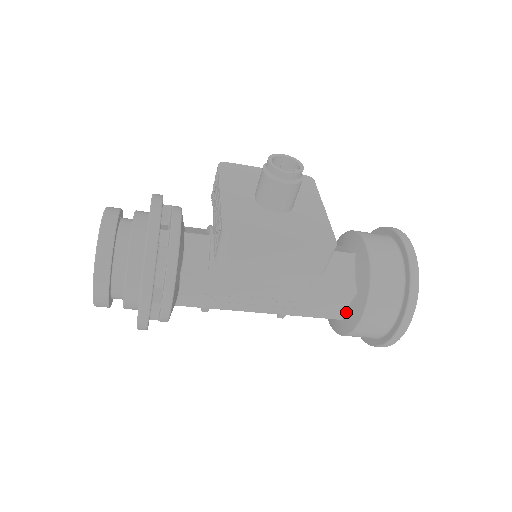
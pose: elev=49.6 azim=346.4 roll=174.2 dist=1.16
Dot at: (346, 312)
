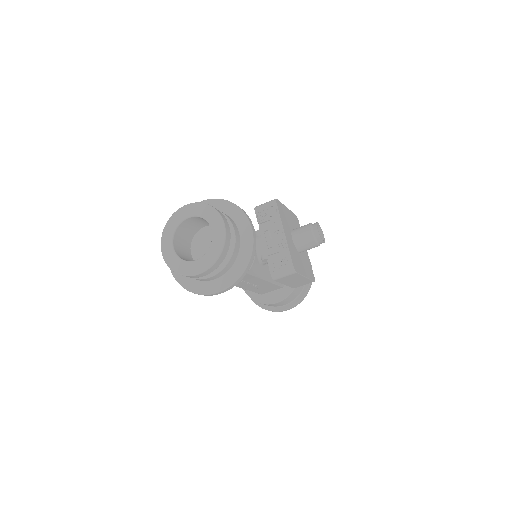
Dot at: (269, 293)
